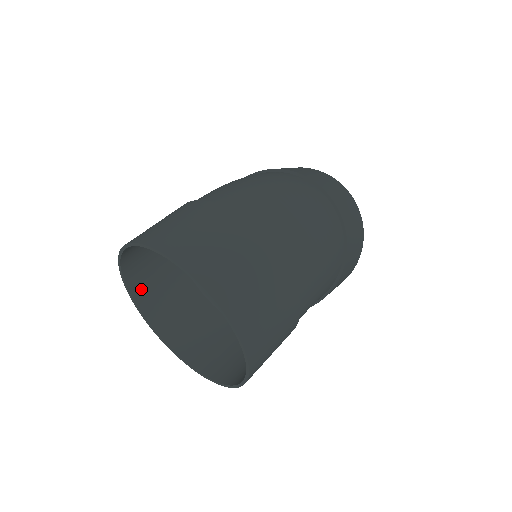
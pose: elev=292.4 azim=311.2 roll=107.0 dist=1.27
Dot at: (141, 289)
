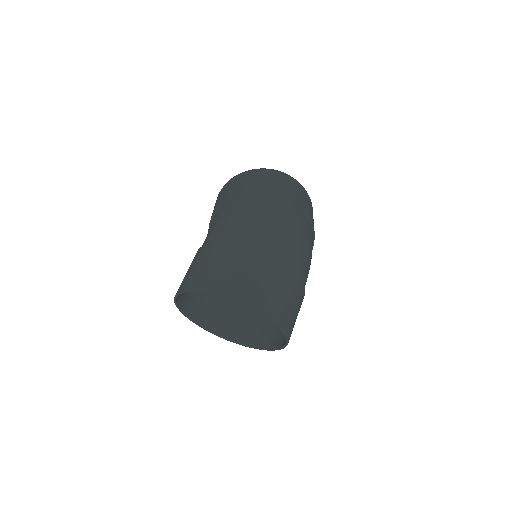
Dot at: (181, 297)
